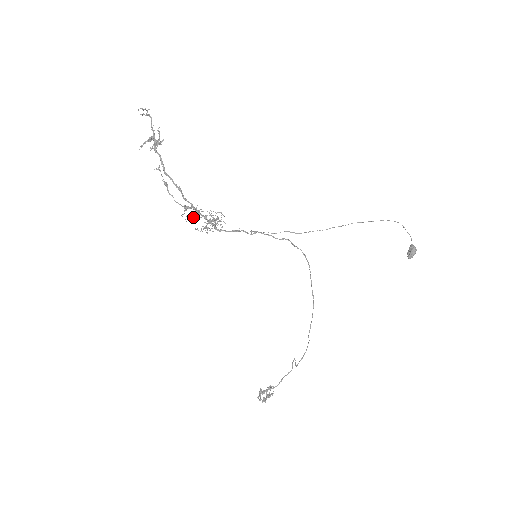
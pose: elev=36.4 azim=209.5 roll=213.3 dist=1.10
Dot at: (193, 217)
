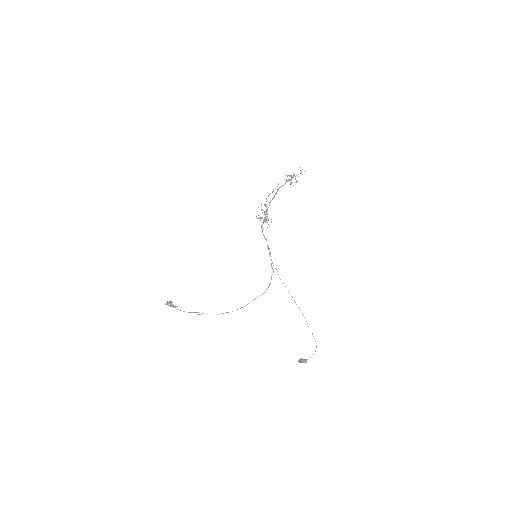
Dot at: occluded
